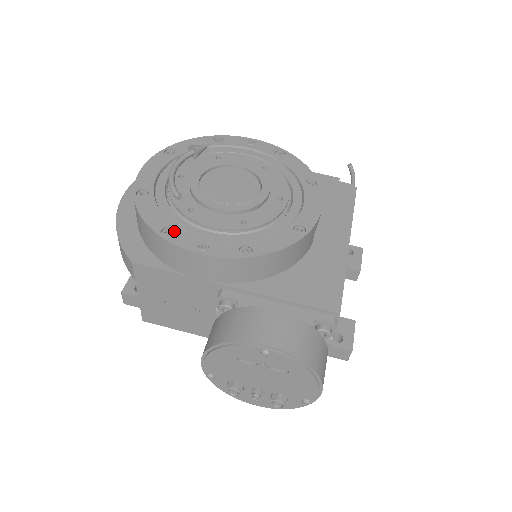
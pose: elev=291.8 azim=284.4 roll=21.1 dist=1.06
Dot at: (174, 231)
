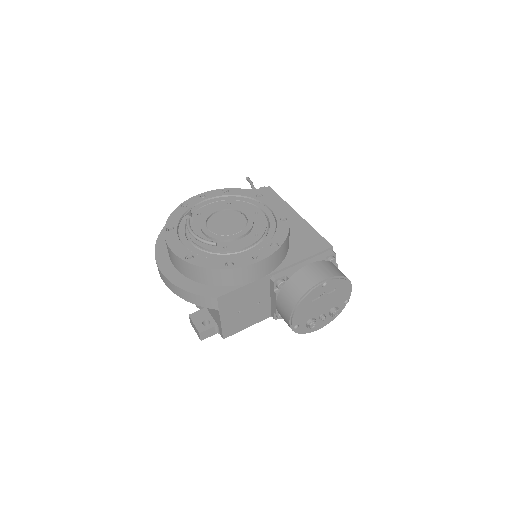
Dot at: (232, 262)
